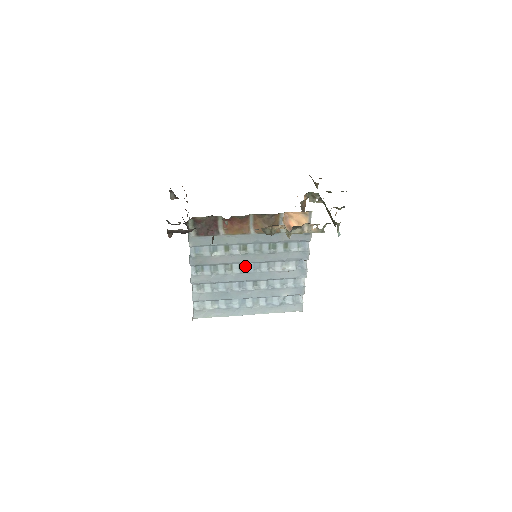
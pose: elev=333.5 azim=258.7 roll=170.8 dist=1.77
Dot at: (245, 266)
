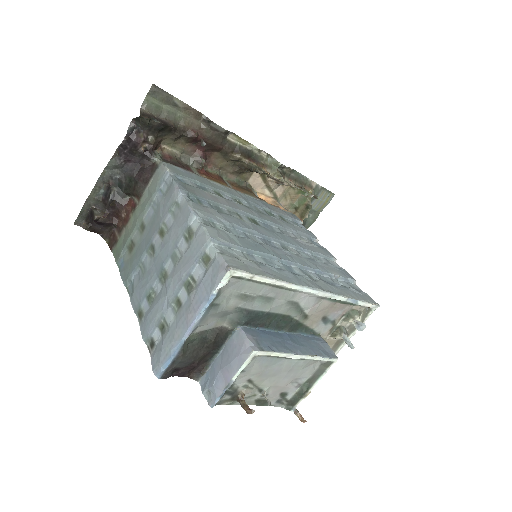
Dot at: (255, 222)
